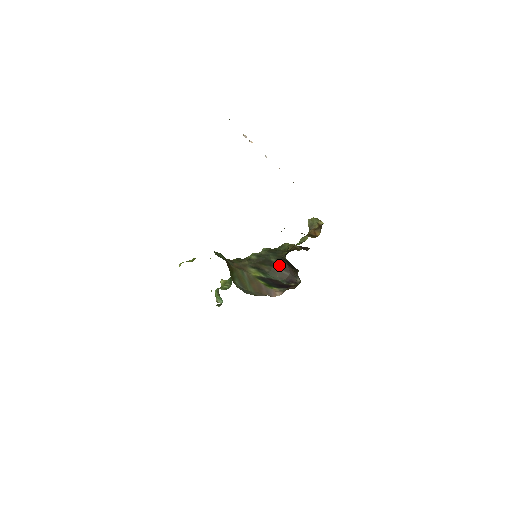
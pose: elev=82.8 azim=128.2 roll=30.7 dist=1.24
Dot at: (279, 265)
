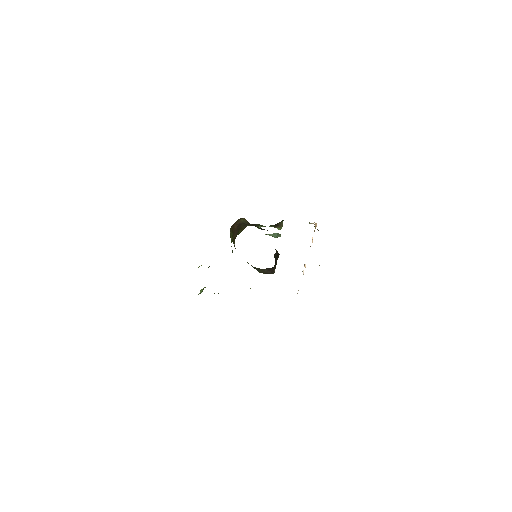
Dot at: (267, 268)
